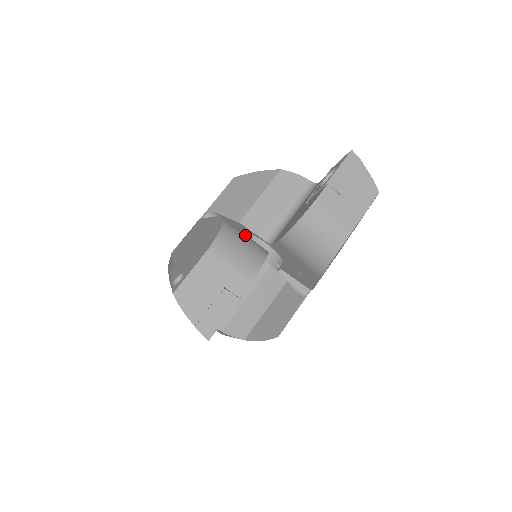
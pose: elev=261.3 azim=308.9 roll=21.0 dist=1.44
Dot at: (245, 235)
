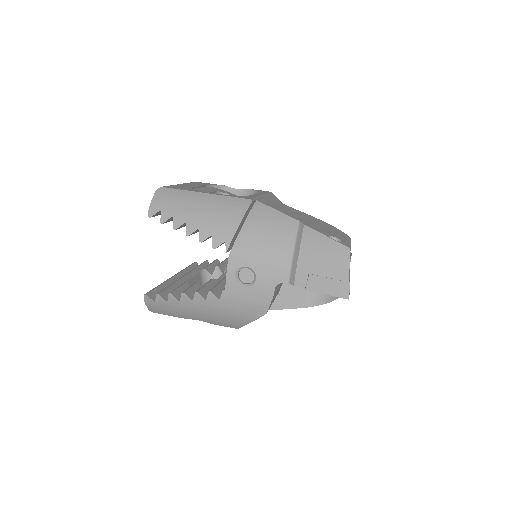
Dot at: occluded
